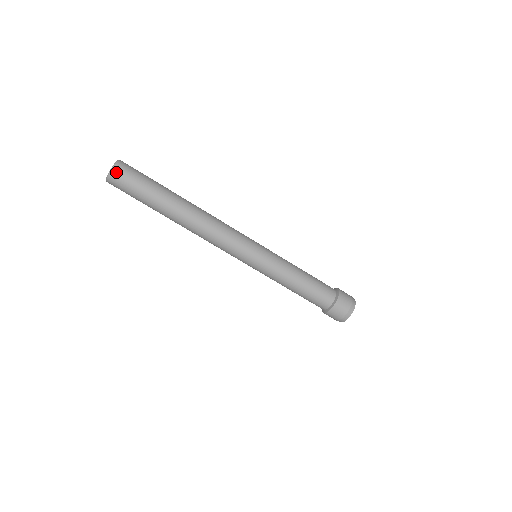
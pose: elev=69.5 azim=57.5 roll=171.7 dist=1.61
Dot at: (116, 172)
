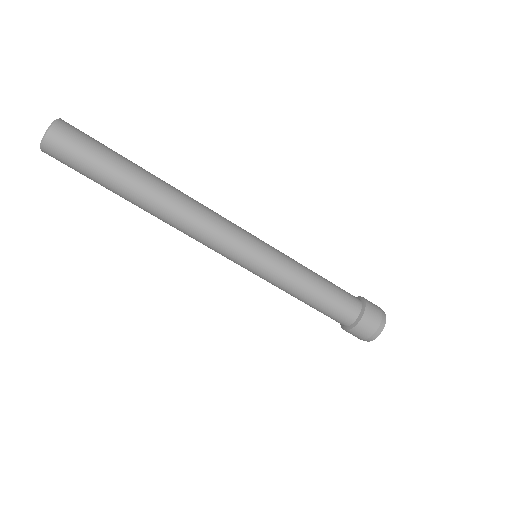
Dot at: (57, 131)
